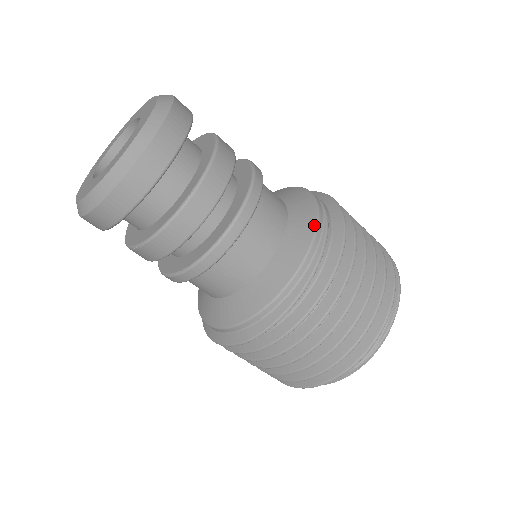
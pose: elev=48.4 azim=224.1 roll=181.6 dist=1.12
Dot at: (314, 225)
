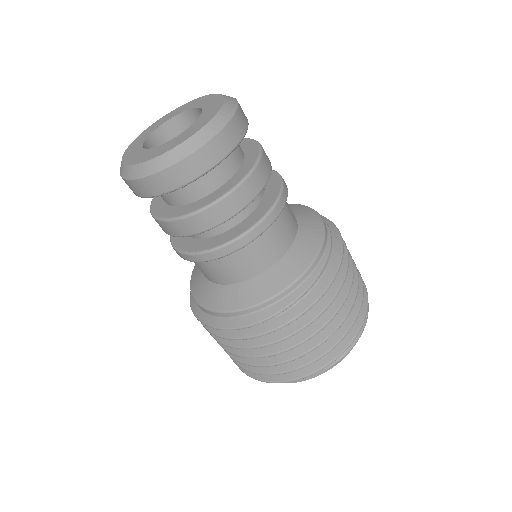
Dot at: (322, 232)
